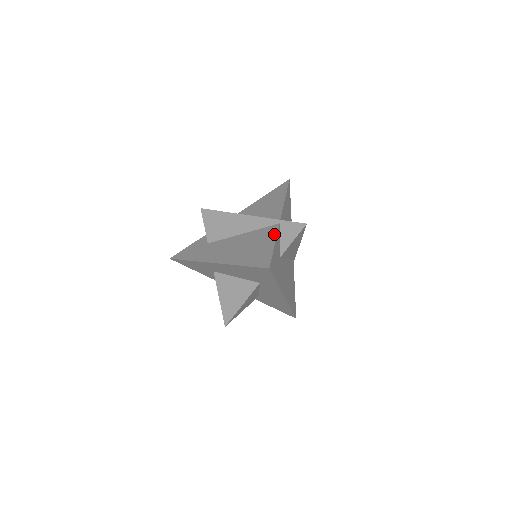
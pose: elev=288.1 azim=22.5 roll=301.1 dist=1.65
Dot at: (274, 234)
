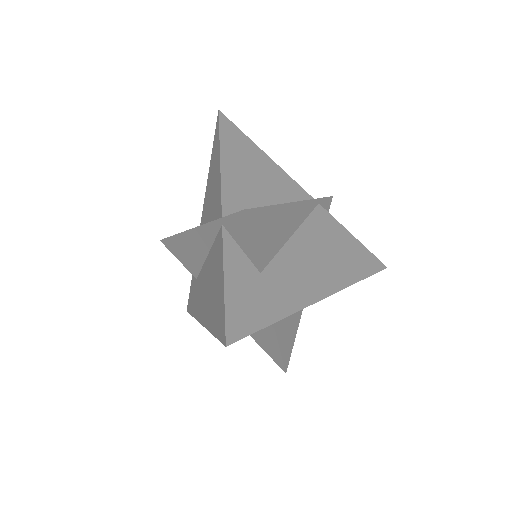
Dot at: (221, 254)
